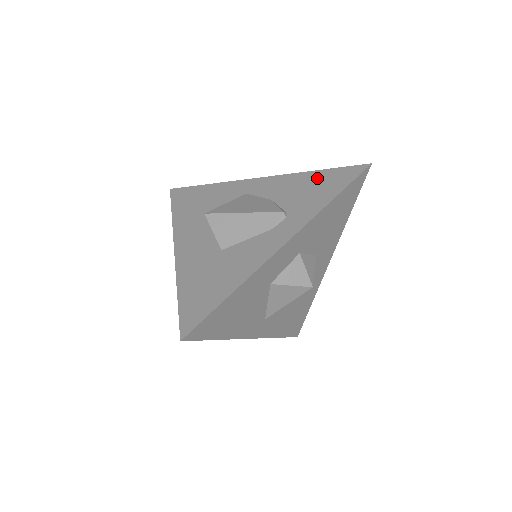
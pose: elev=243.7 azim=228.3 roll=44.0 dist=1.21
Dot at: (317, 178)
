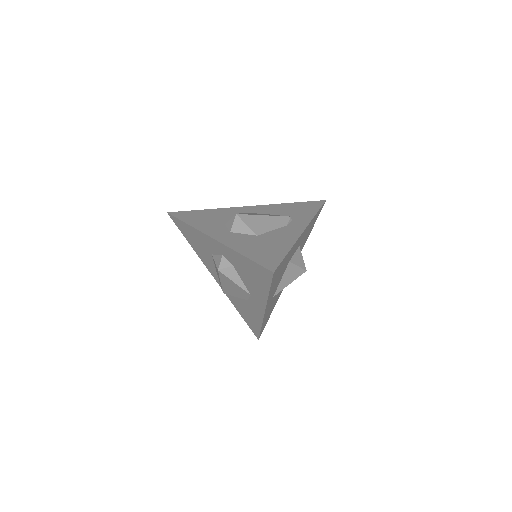
Dot at: (295, 205)
